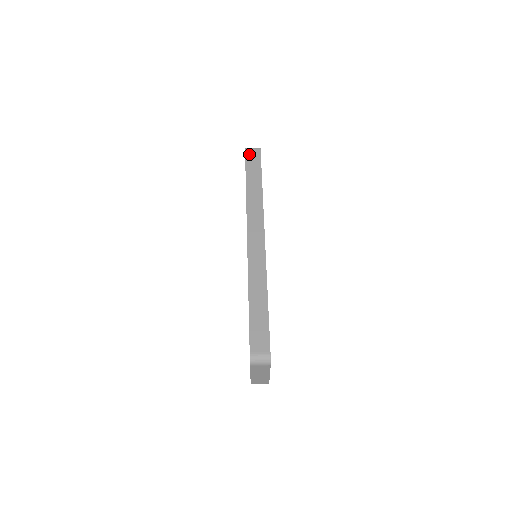
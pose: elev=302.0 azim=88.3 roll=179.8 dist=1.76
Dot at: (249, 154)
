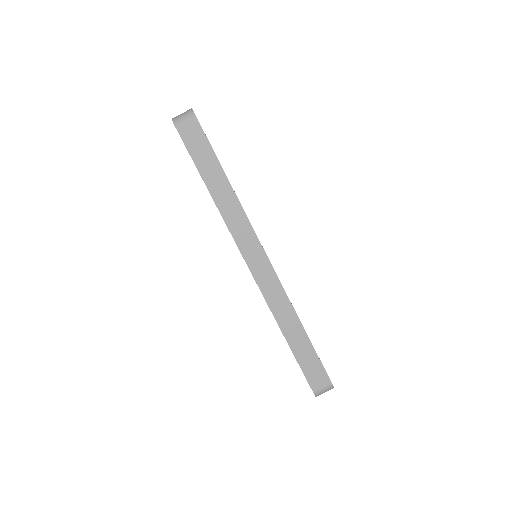
Dot at: (185, 133)
